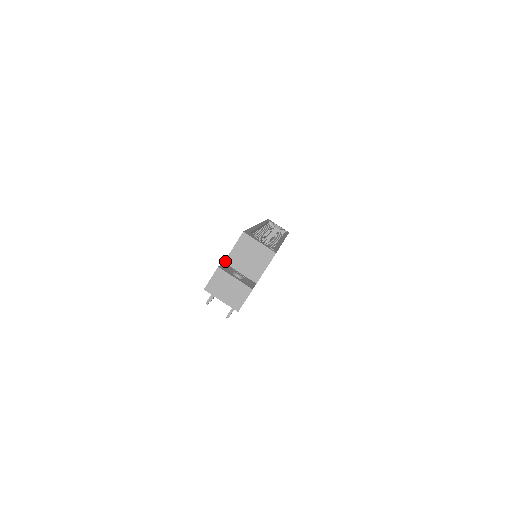
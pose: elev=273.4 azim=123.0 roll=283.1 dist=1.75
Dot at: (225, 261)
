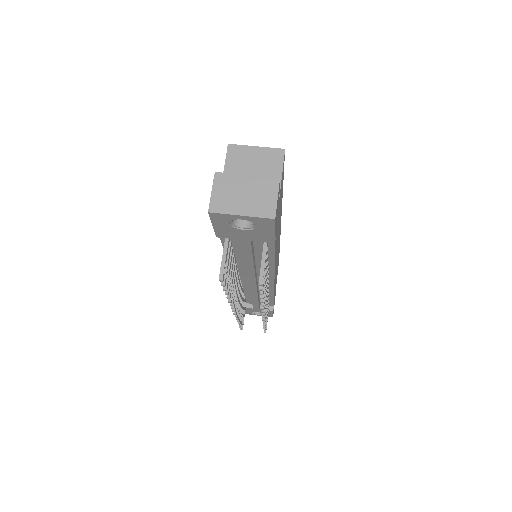
Dot at: occluded
